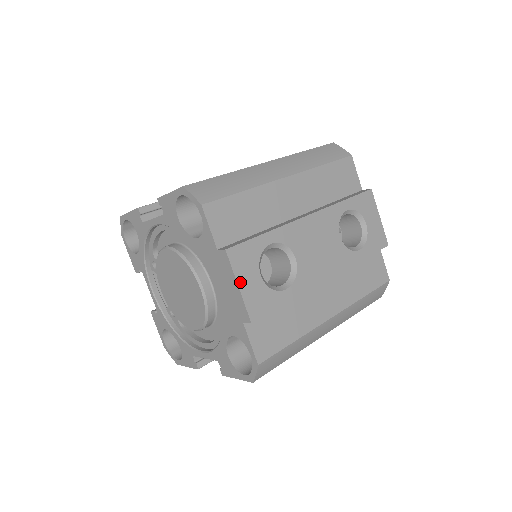
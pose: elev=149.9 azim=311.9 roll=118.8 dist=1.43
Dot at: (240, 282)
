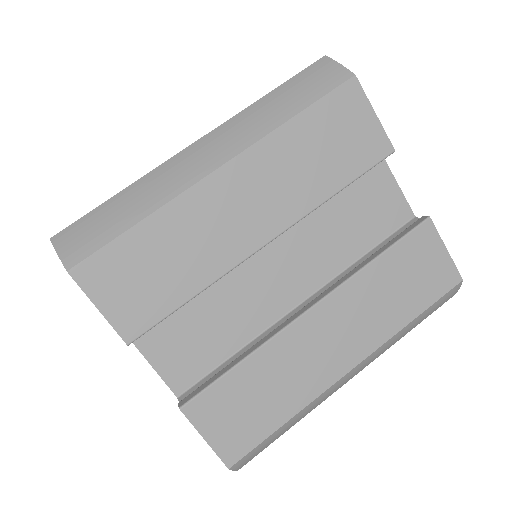
Dot at: occluded
